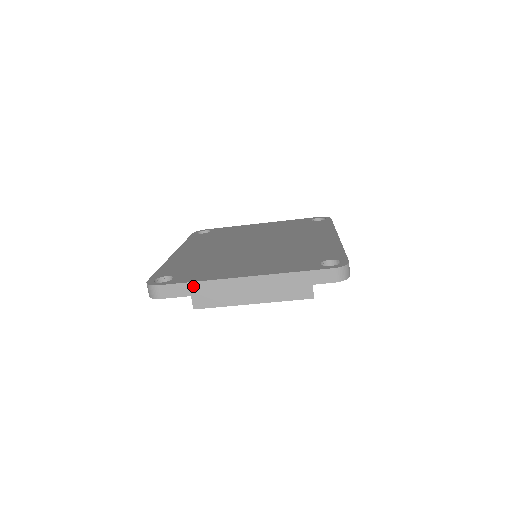
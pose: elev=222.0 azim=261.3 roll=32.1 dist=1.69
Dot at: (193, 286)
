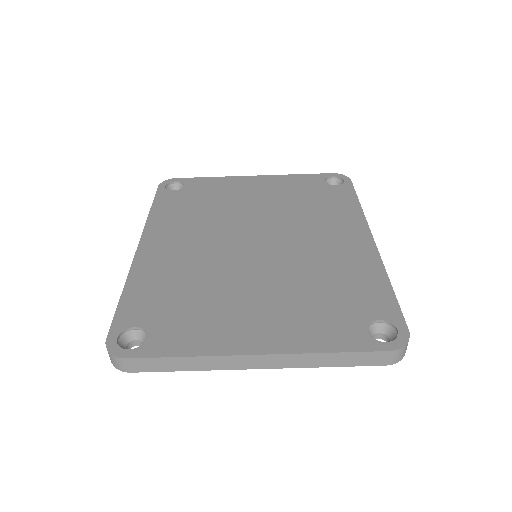
Dot at: (180, 361)
